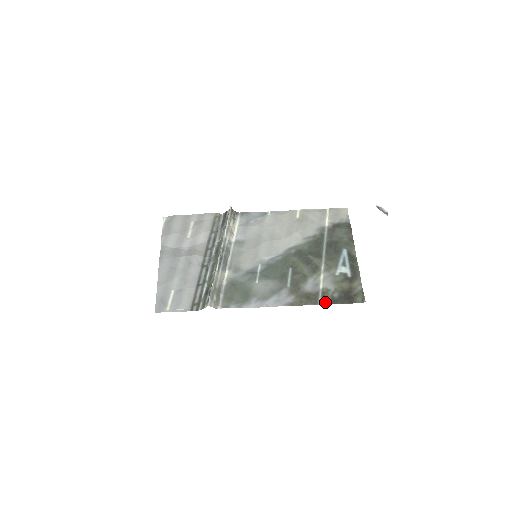
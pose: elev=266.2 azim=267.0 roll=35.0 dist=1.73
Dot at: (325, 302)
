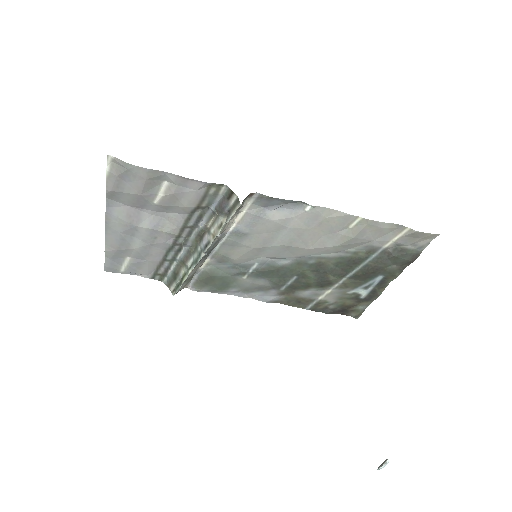
Dot at: (314, 310)
